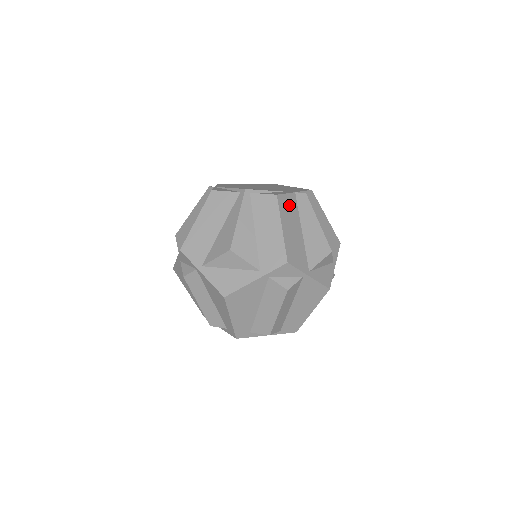
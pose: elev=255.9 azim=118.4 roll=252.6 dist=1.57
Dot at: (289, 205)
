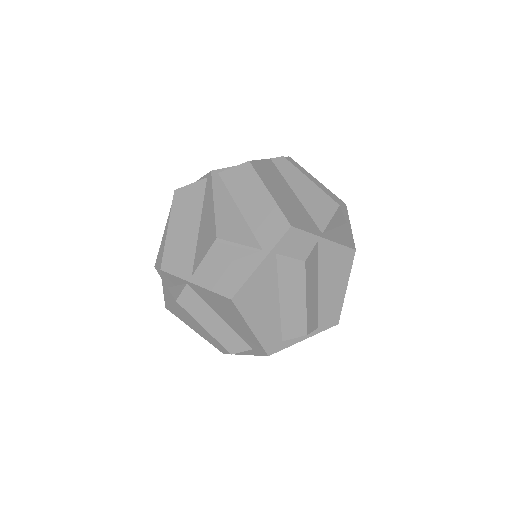
Dot at: (268, 170)
